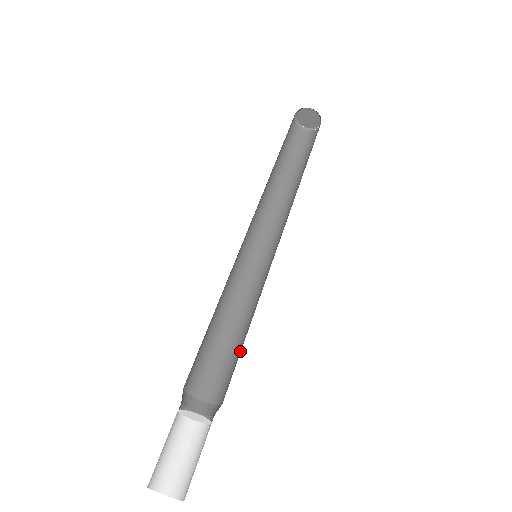
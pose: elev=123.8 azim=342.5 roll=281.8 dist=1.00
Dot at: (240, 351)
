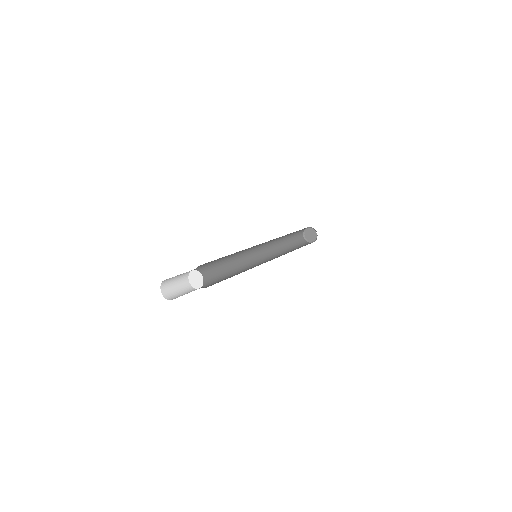
Dot at: occluded
